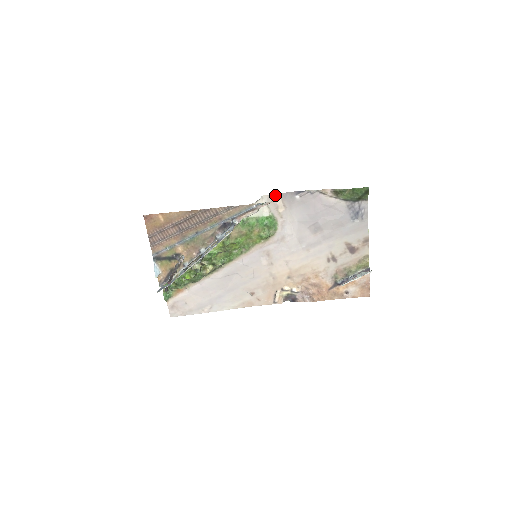
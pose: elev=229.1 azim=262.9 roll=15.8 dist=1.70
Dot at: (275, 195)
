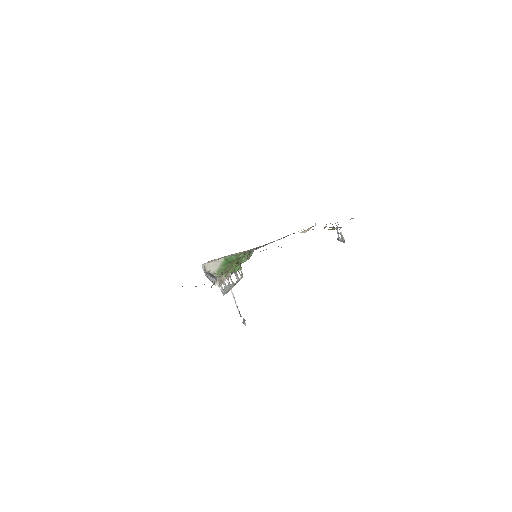
Dot at: occluded
